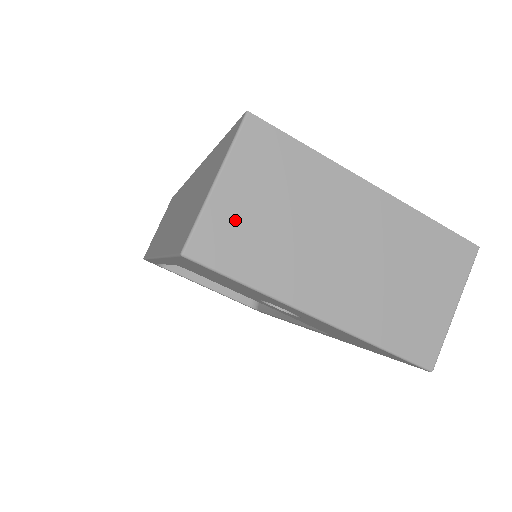
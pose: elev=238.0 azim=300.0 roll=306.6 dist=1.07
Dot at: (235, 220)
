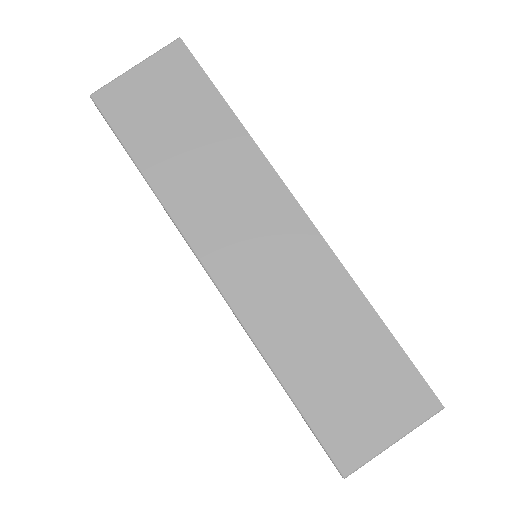
Dot at: occluded
